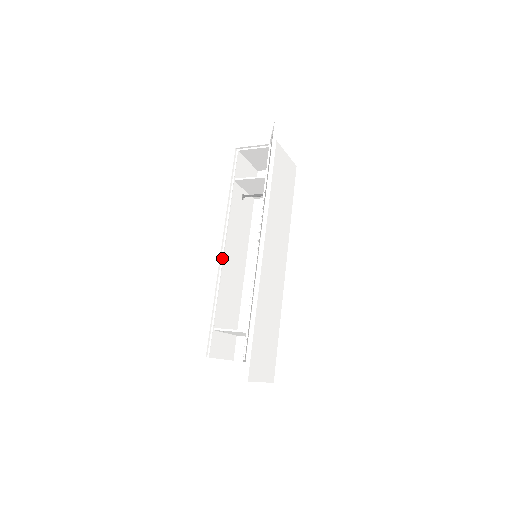
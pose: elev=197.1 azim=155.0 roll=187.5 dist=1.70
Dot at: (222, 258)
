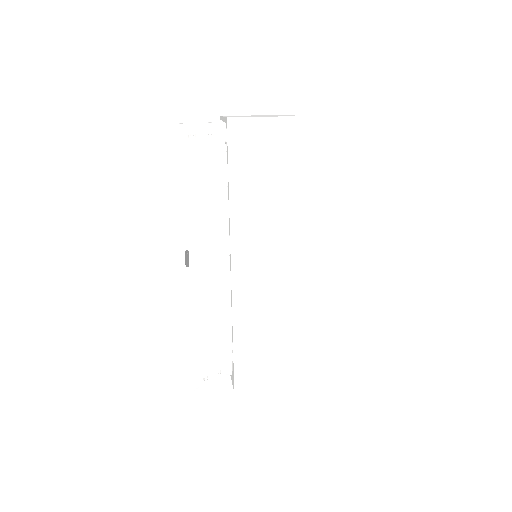
Dot at: occluded
